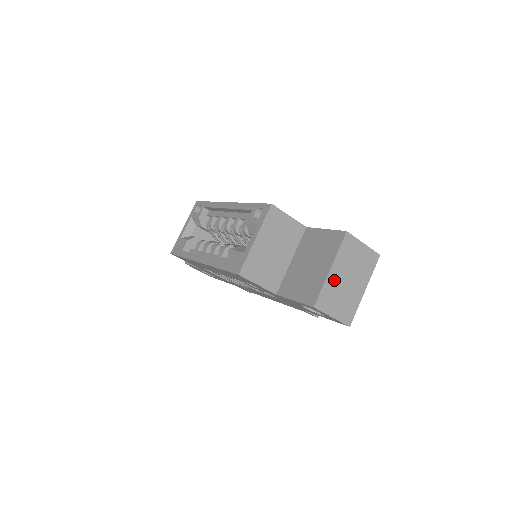
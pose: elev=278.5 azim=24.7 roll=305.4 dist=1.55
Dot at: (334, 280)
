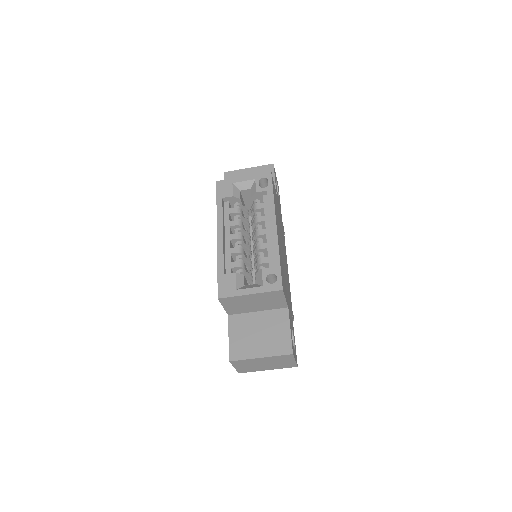
Dot at: (256, 361)
